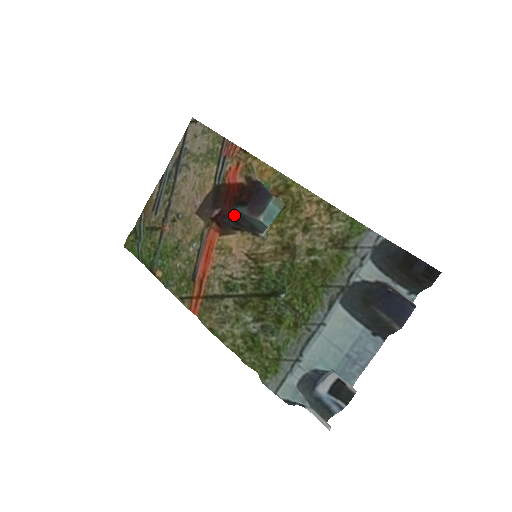
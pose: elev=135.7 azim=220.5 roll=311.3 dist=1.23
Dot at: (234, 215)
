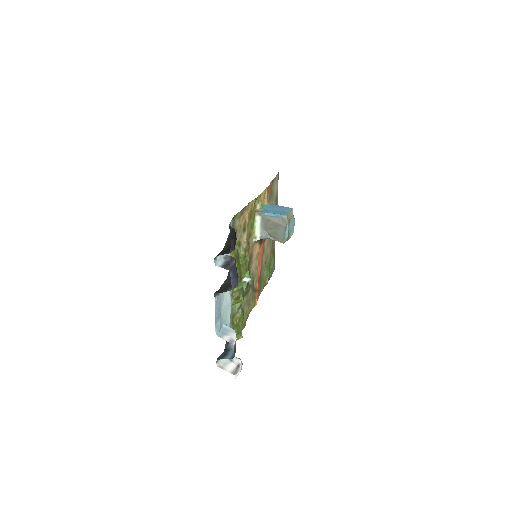
Dot at: occluded
